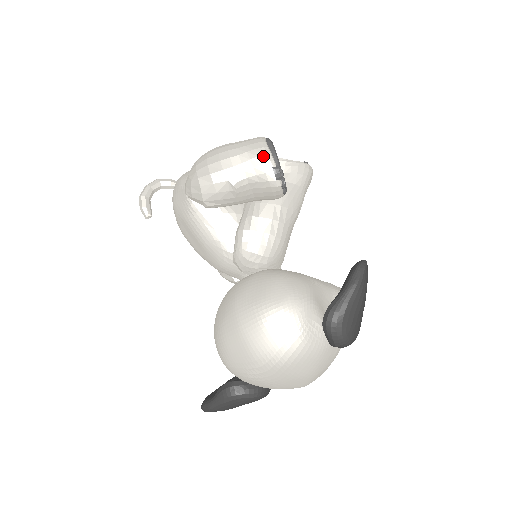
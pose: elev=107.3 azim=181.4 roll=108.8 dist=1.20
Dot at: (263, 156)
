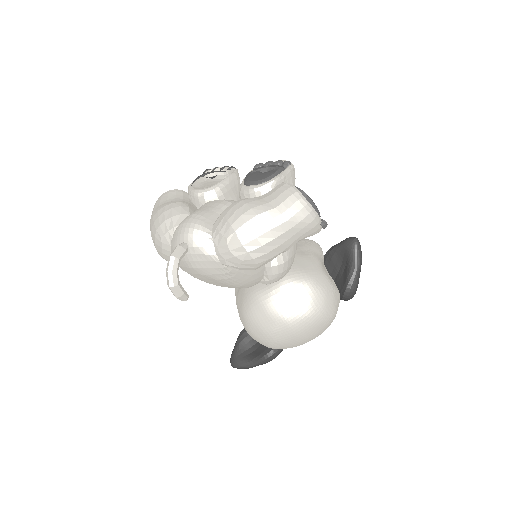
Dot at: (315, 221)
